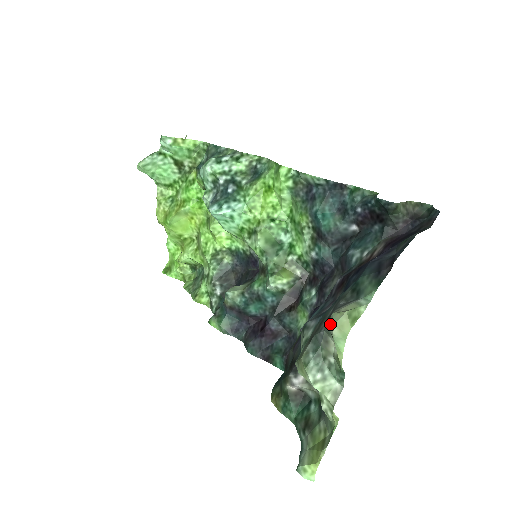
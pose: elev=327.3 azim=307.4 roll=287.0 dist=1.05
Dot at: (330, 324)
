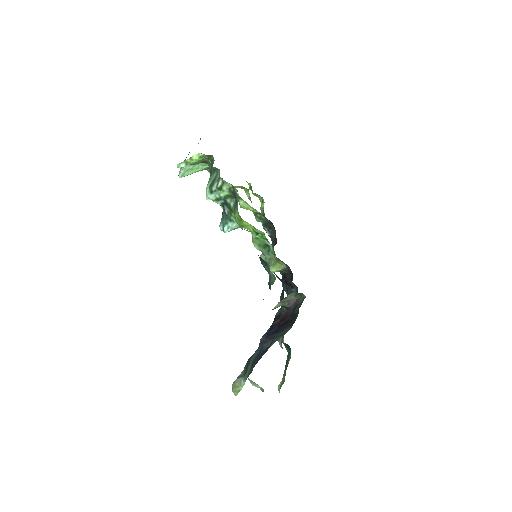
Dot at: occluded
